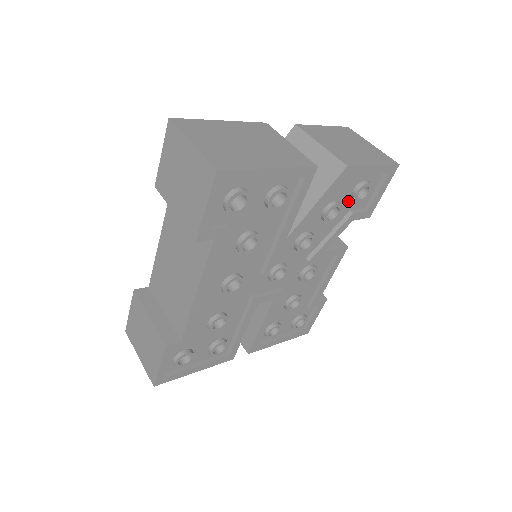
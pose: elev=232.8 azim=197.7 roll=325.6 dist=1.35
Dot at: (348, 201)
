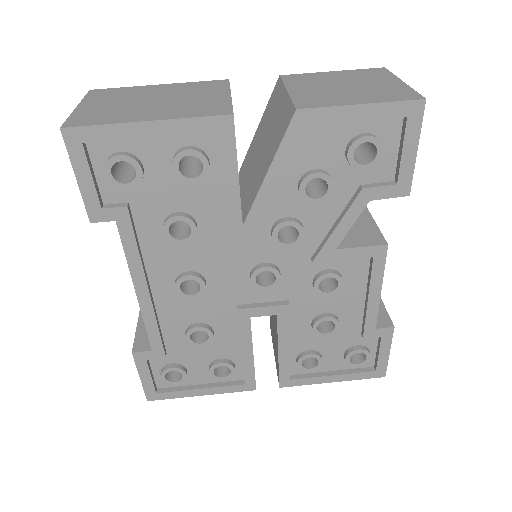
Dot at: (347, 169)
